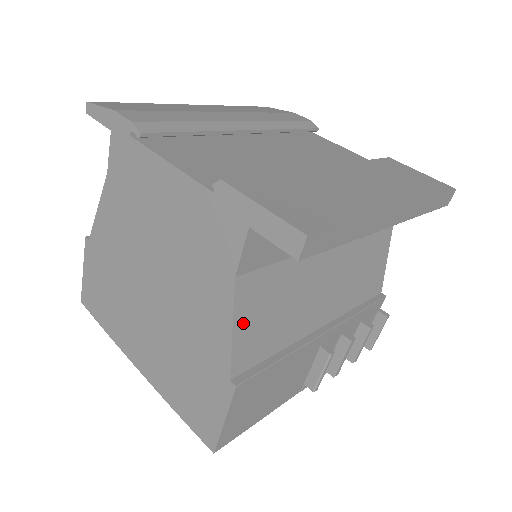
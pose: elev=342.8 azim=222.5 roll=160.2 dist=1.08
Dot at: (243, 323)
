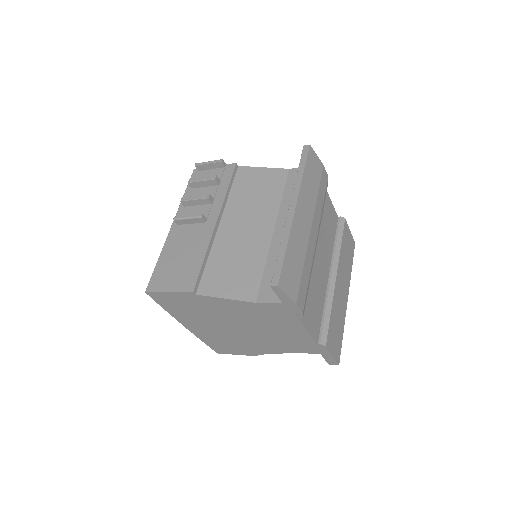
Dot at: occluded
